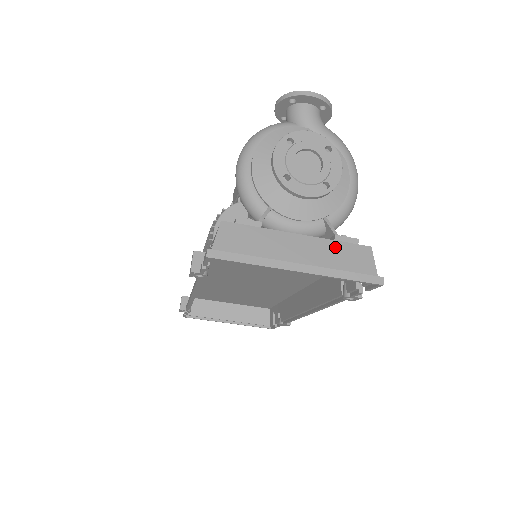
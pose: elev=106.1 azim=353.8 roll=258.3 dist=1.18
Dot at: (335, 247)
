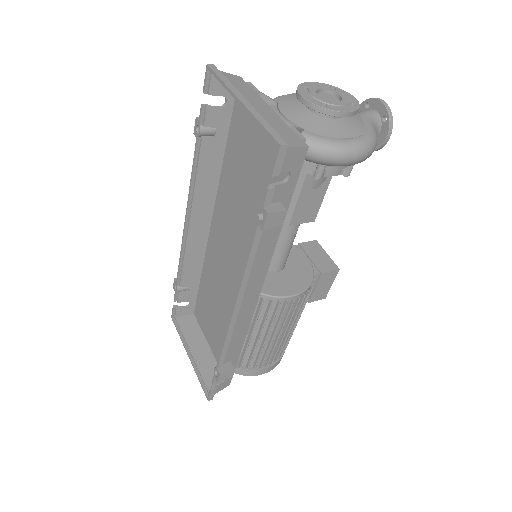
Dot at: (283, 125)
